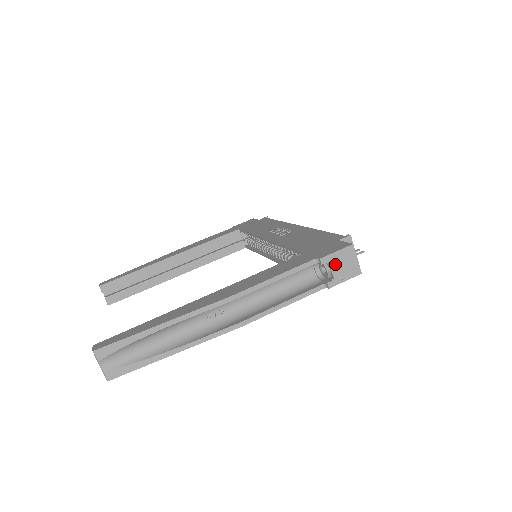
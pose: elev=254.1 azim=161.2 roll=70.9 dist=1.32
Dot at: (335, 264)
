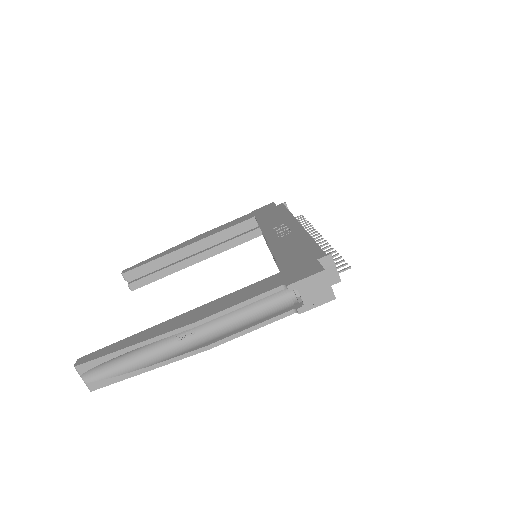
Dot at: (305, 290)
